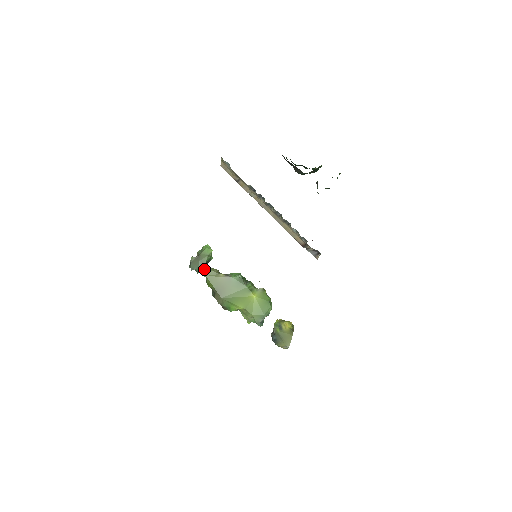
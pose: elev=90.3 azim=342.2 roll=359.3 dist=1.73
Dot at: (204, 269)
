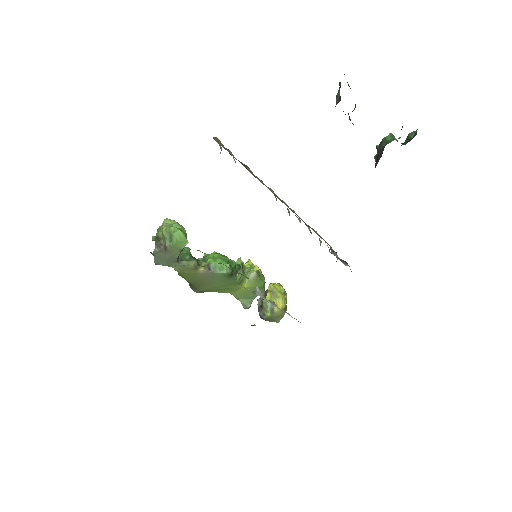
Dot at: (175, 265)
